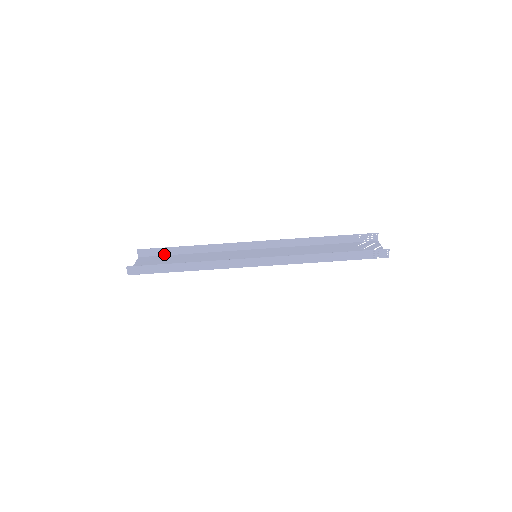
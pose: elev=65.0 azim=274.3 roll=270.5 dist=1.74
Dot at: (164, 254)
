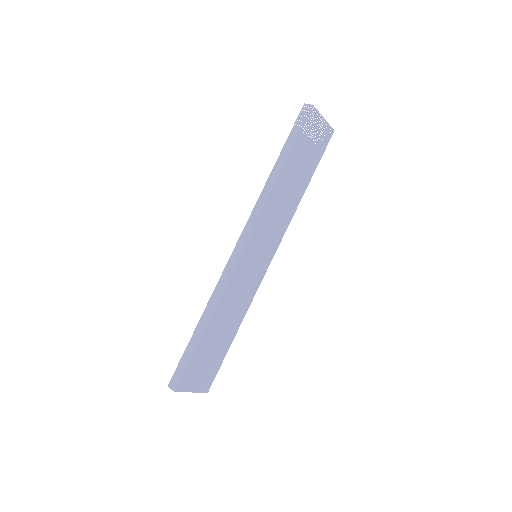
Dot at: (221, 363)
